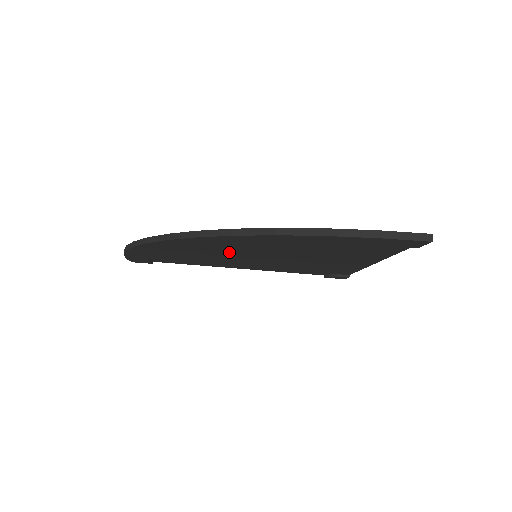
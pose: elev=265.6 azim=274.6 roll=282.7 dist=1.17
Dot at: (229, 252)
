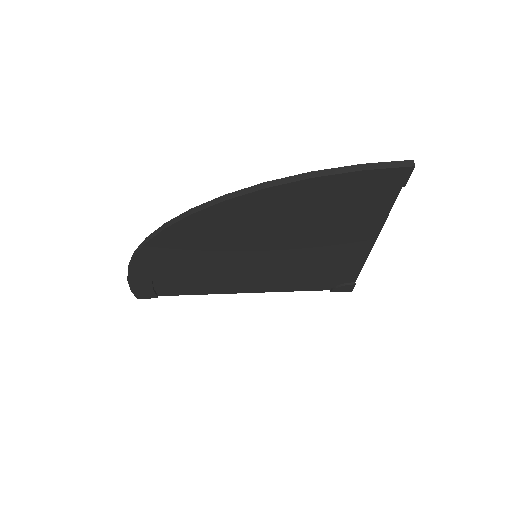
Dot at: (228, 251)
